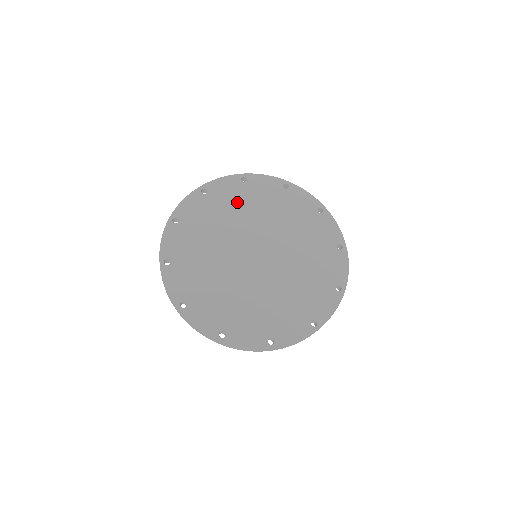
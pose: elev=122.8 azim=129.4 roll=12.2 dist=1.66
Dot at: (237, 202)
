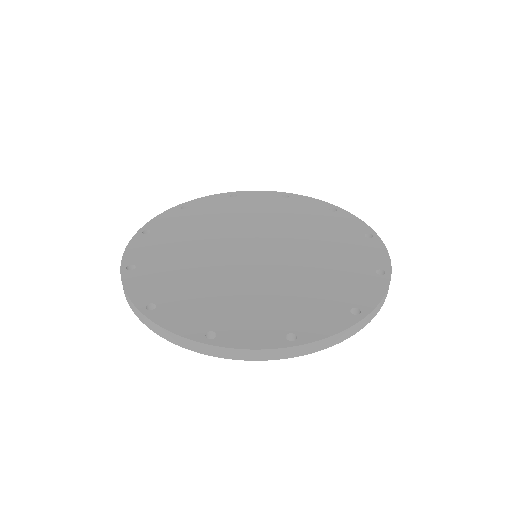
Dot at: (264, 209)
